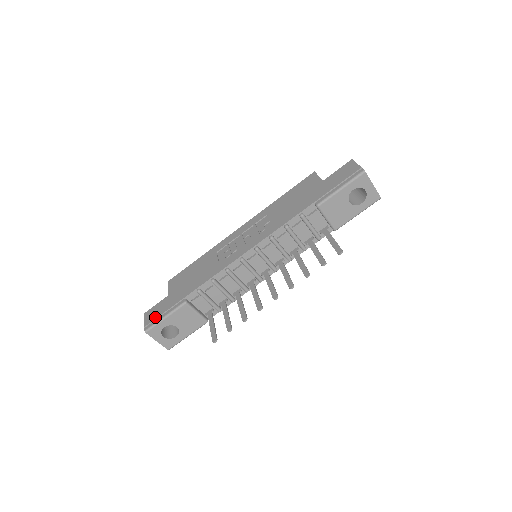
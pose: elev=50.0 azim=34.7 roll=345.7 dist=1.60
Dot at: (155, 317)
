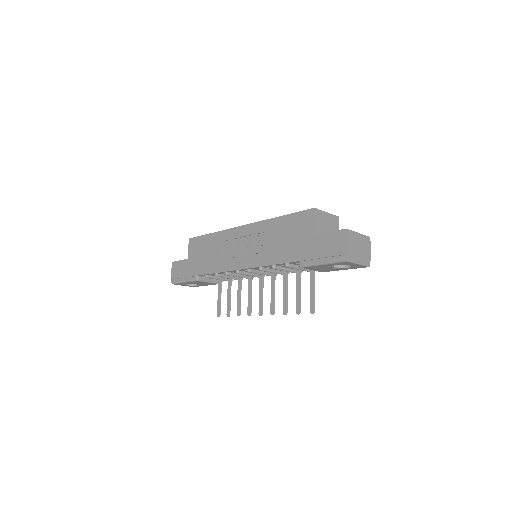
Dot at: (178, 276)
